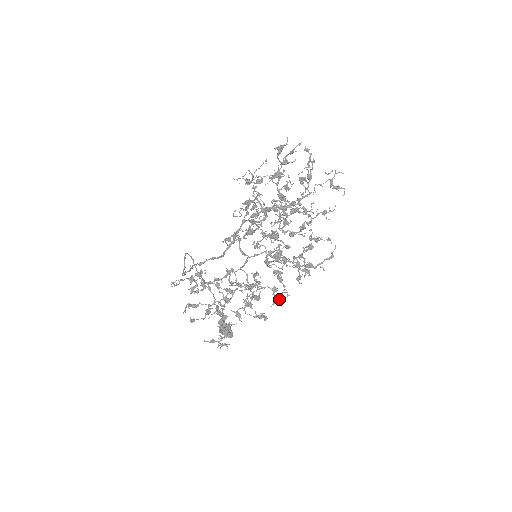
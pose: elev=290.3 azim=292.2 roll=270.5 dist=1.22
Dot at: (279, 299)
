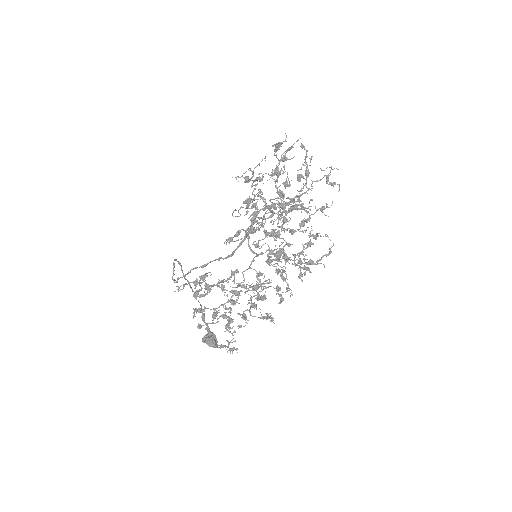
Dot at: (283, 298)
